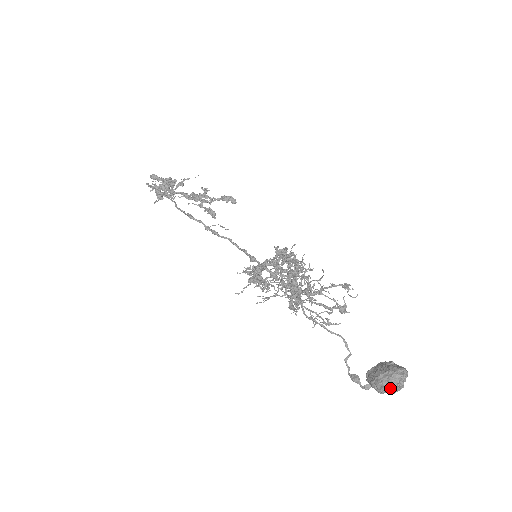
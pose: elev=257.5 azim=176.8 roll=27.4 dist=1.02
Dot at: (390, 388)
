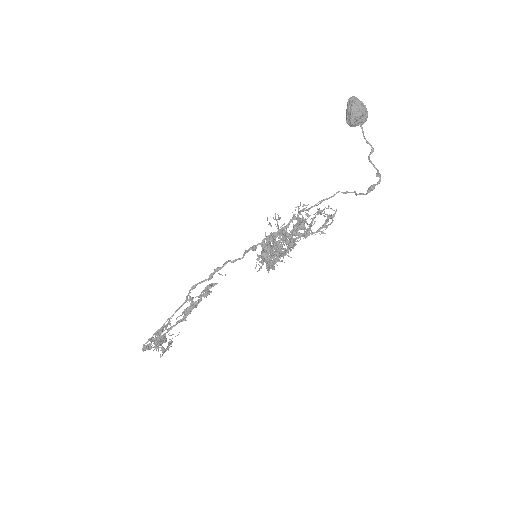
Dot at: (358, 104)
